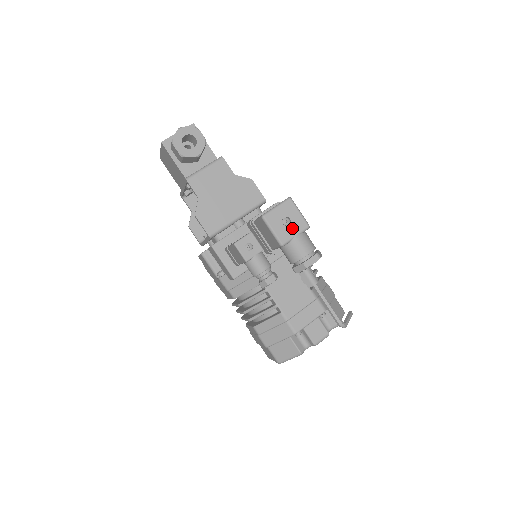
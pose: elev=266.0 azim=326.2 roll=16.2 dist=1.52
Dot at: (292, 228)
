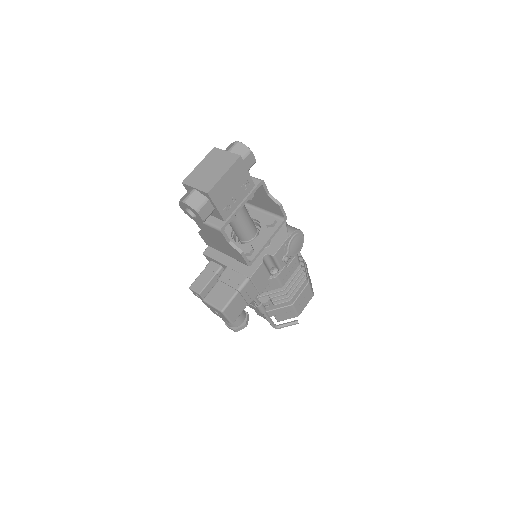
Dot at: (220, 316)
